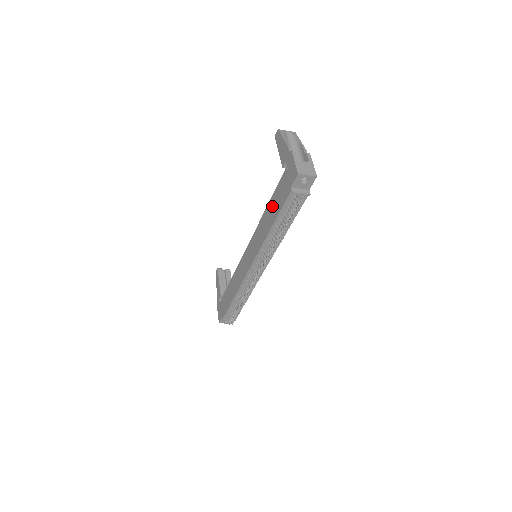
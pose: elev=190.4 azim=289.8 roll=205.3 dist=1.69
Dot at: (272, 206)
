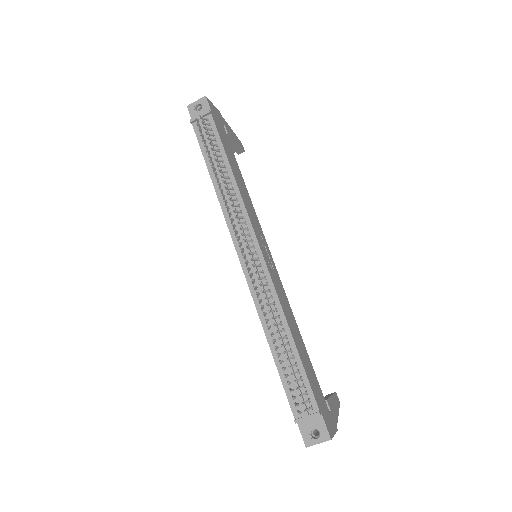
Dot at: occluded
